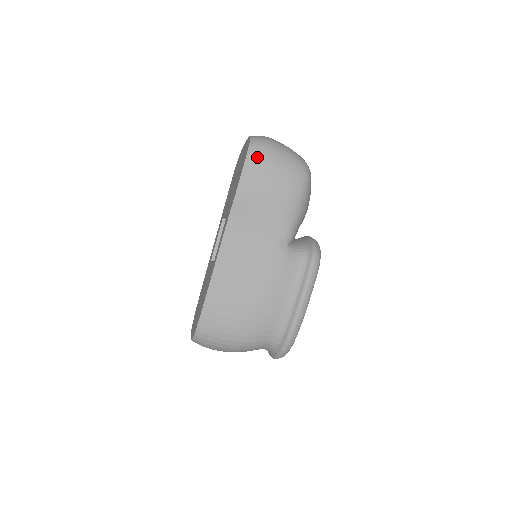
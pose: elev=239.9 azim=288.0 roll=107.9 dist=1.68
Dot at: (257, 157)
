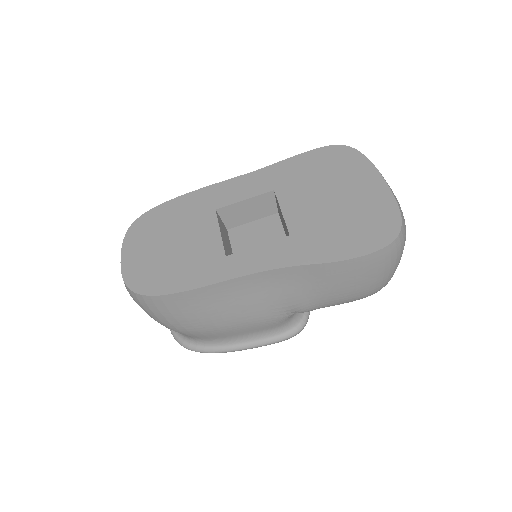
Dot at: (382, 258)
